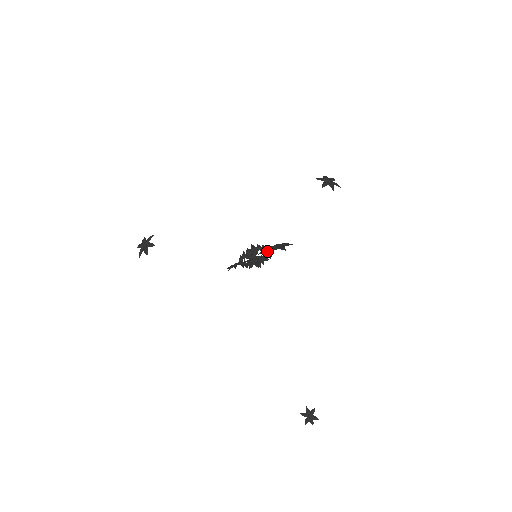
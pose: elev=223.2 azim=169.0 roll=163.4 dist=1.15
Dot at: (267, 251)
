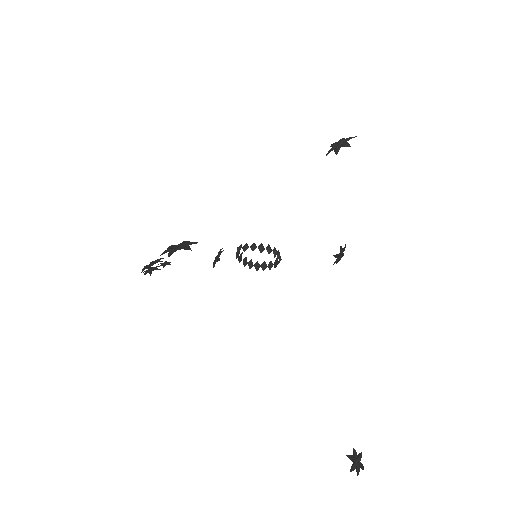
Dot at: (253, 249)
